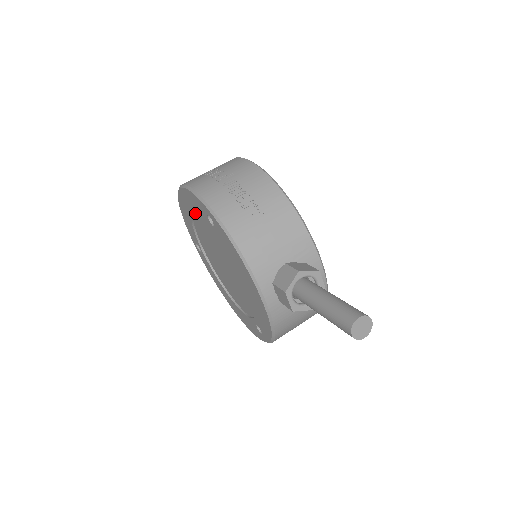
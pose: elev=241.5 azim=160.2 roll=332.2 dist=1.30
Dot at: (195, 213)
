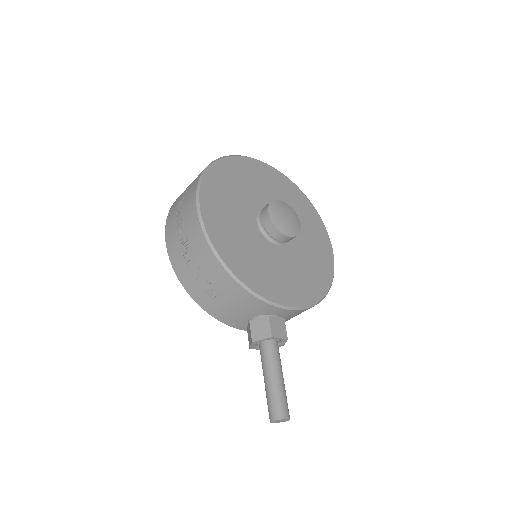
Dot at: occluded
